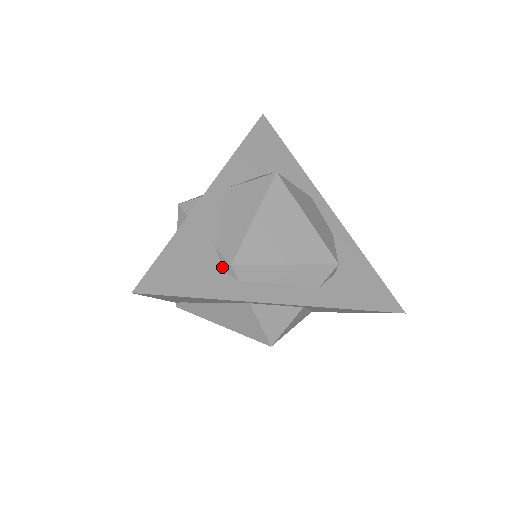
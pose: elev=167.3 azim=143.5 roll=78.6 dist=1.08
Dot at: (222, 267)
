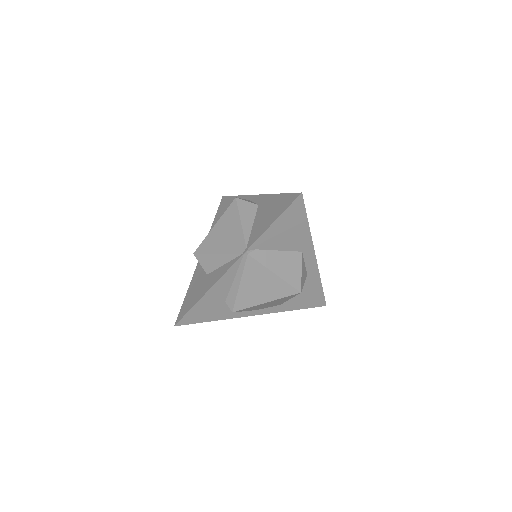
Dot at: occluded
